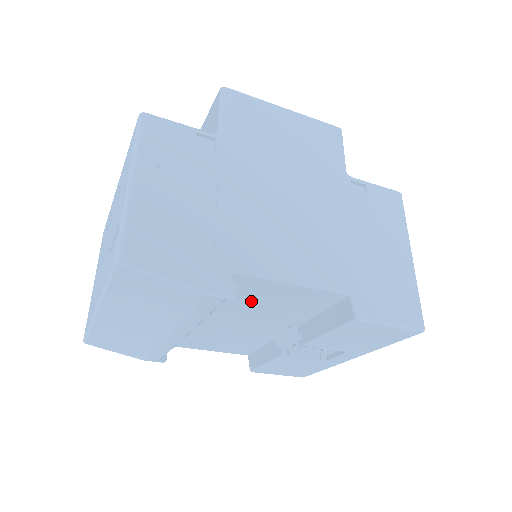
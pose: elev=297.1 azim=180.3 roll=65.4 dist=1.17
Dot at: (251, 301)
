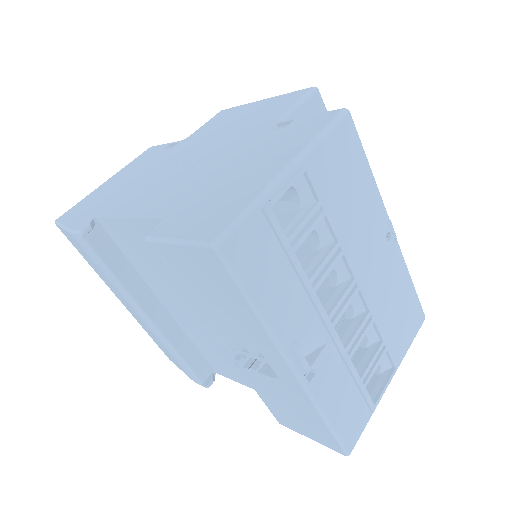
Dot at: (148, 262)
